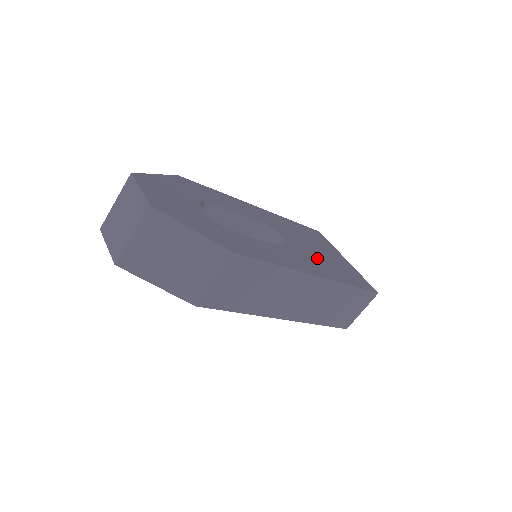
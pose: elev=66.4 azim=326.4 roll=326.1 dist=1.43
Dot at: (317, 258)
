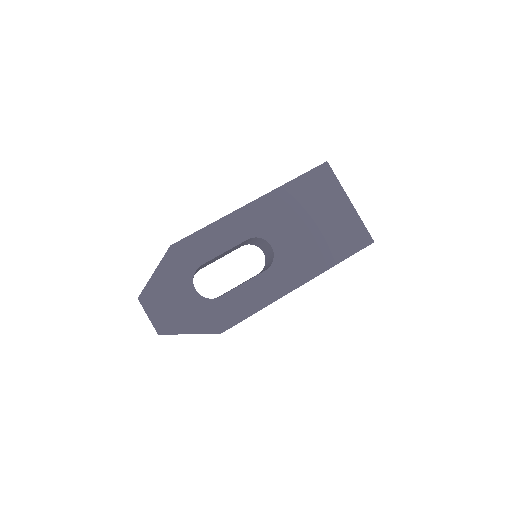
Dot at: (307, 246)
